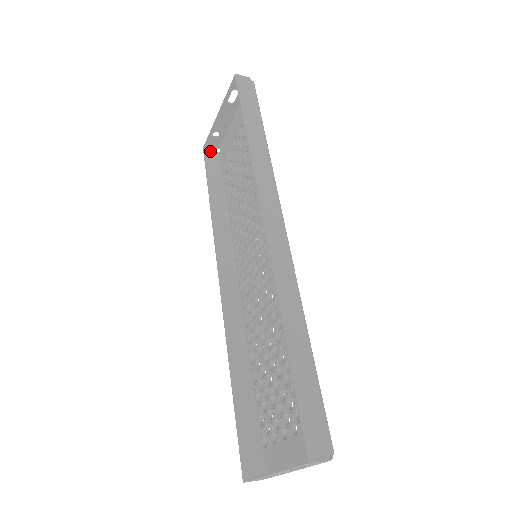
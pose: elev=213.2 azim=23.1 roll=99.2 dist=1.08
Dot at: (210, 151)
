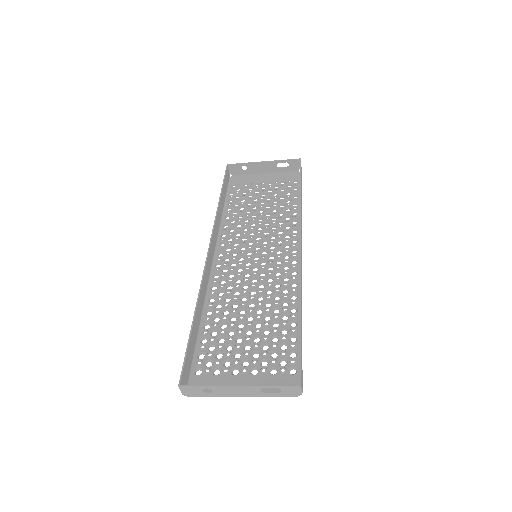
Dot at: (228, 170)
